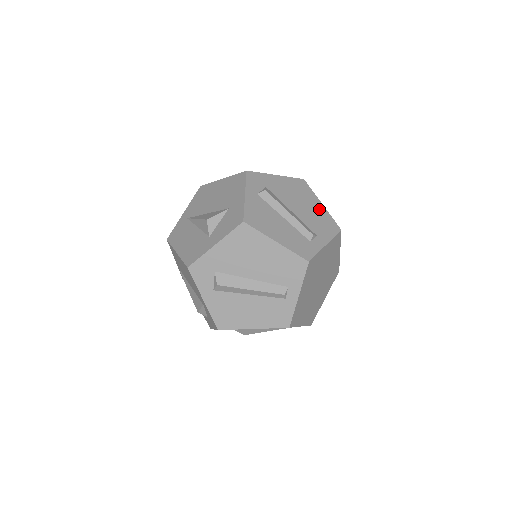
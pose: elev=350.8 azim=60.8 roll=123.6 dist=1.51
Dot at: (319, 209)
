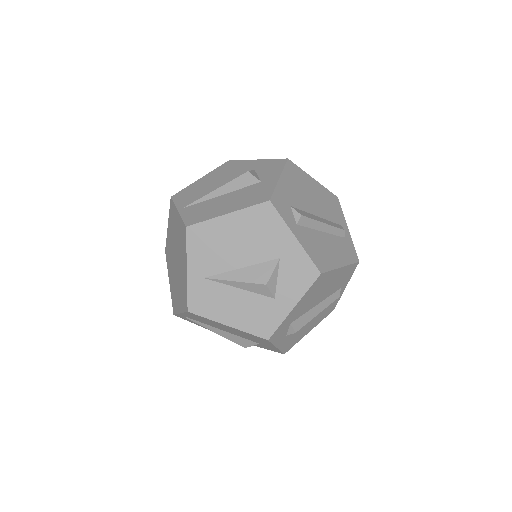
Dot at: (318, 189)
